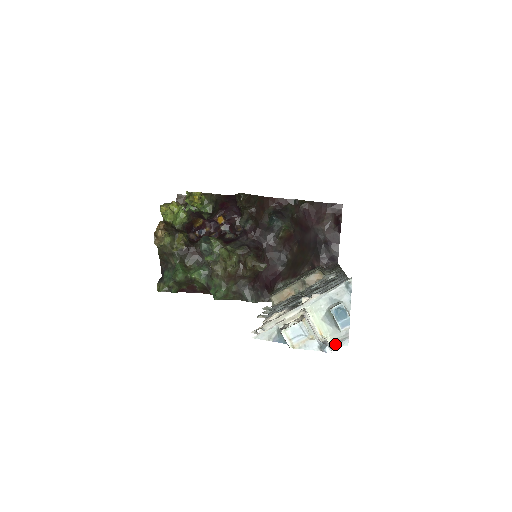
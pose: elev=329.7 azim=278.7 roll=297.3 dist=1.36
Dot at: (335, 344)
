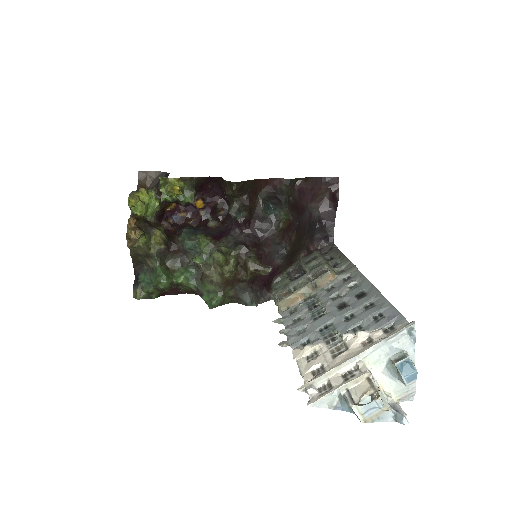
Dot at: (401, 401)
